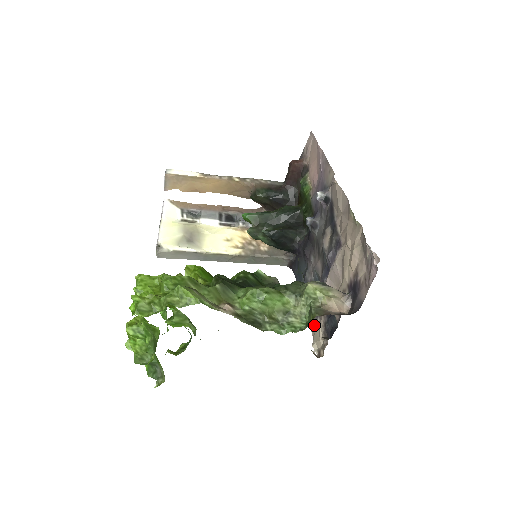
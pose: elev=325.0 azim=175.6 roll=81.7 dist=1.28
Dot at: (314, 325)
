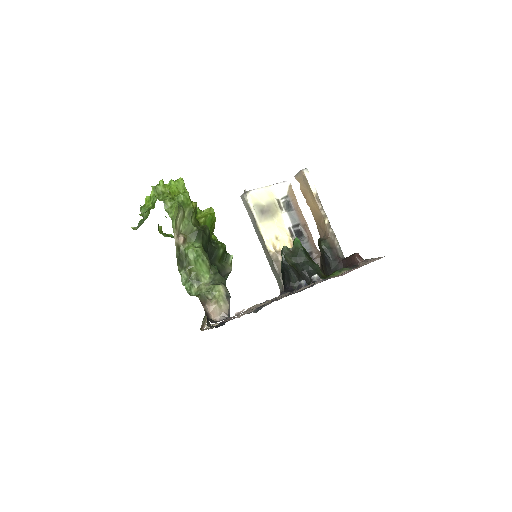
Dot at: occluded
